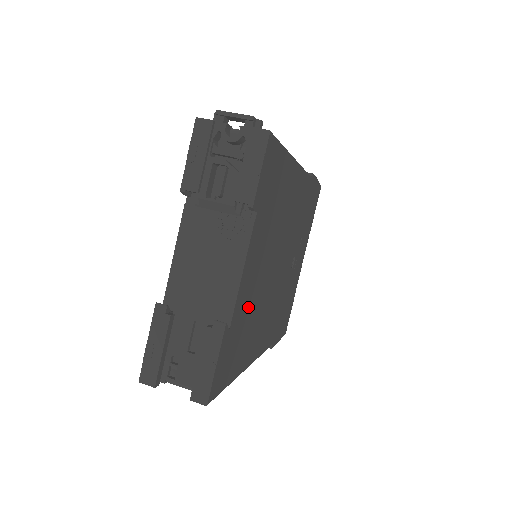
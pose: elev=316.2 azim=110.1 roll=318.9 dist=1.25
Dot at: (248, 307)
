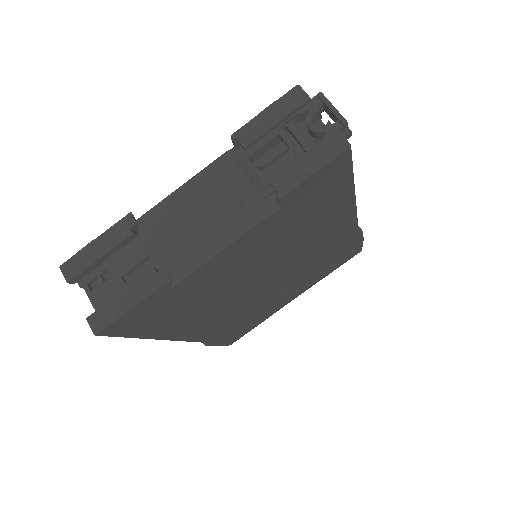
Dot at: (207, 286)
